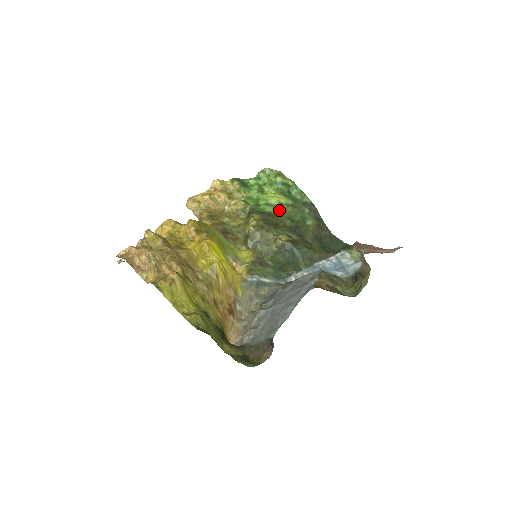
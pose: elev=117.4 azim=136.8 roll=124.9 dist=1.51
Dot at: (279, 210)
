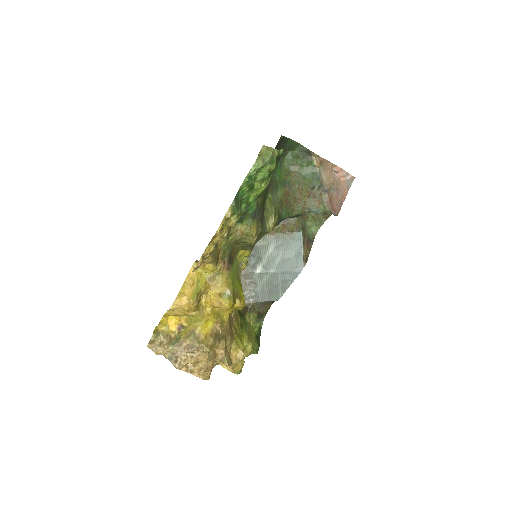
Dot at: (264, 191)
